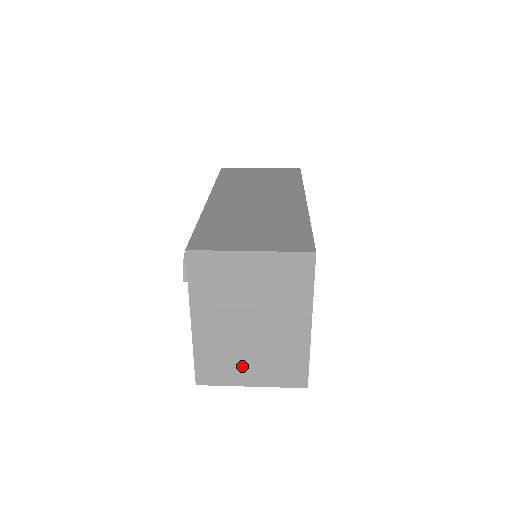
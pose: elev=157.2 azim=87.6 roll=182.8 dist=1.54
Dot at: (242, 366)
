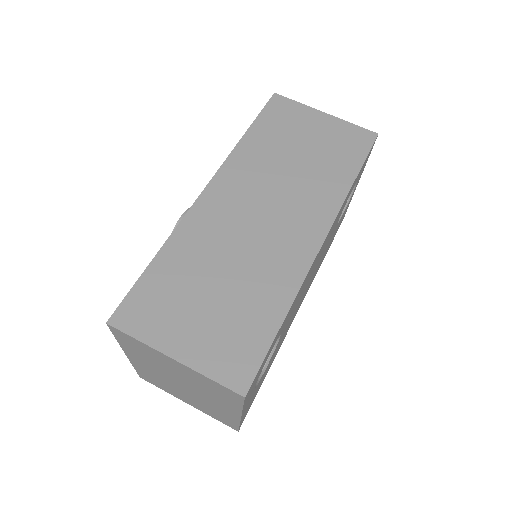
Dot at: (178, 394)
